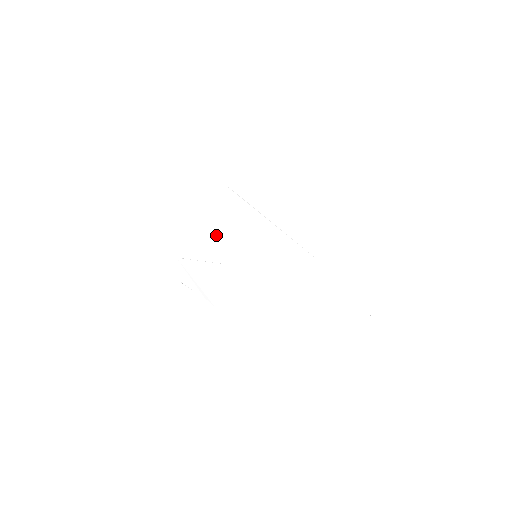
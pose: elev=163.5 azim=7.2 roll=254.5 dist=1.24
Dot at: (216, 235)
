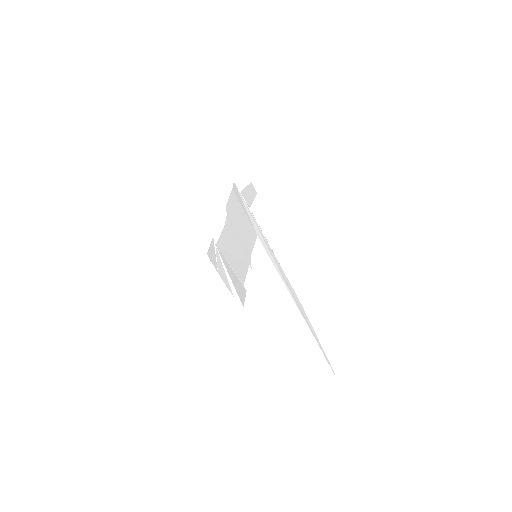
Dot at: (234, 228)
